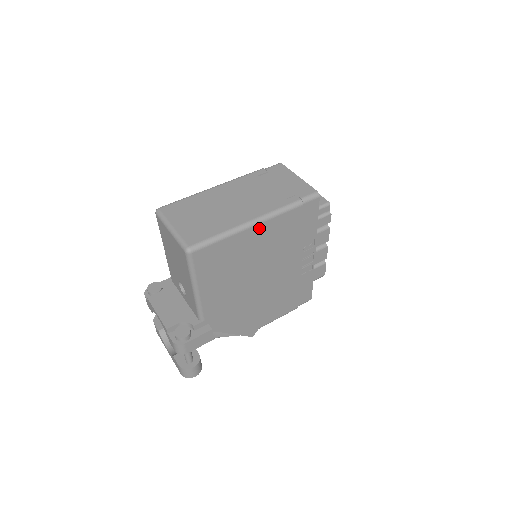
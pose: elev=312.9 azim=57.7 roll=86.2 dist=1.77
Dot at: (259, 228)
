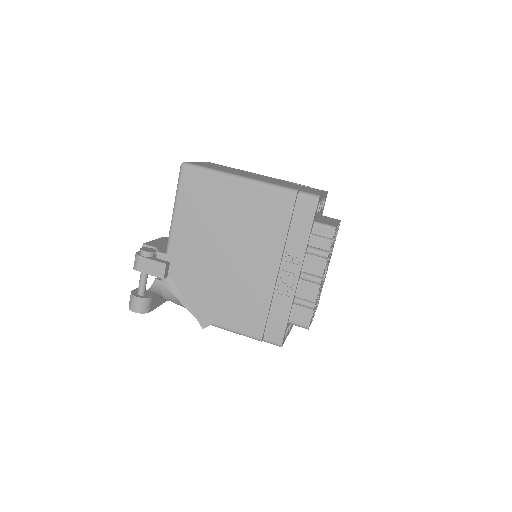
Dot at: (246, 188)
